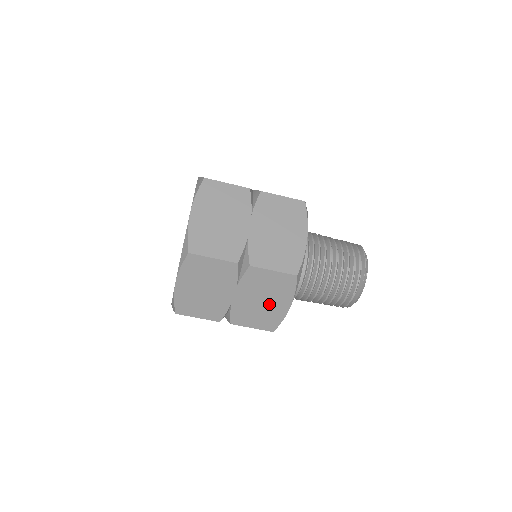
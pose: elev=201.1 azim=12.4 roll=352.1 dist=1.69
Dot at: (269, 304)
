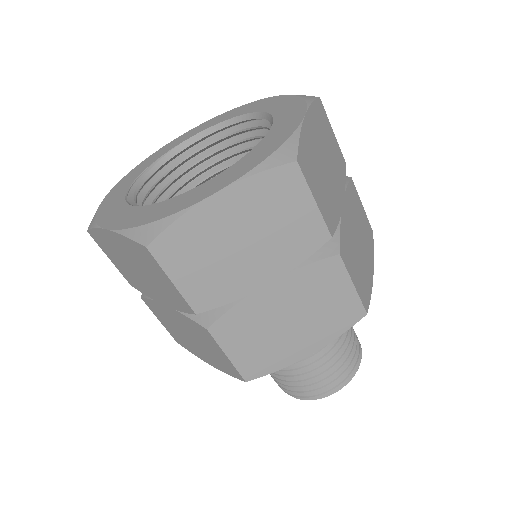
Dot at: (292, 332)
